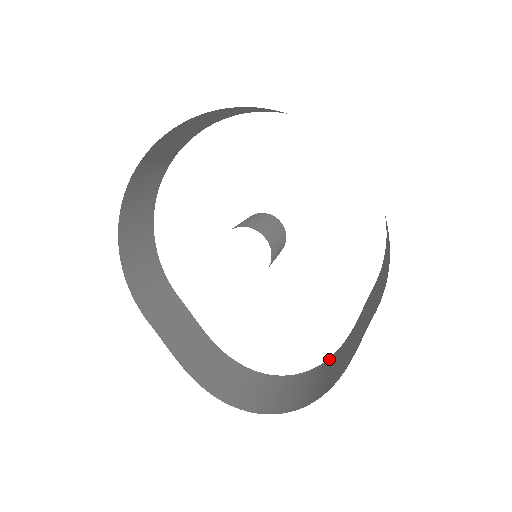
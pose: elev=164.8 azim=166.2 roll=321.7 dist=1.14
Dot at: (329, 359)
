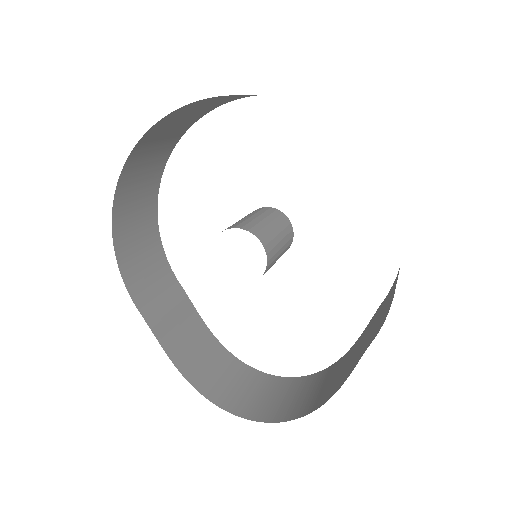
Dot at: (328, 368)
